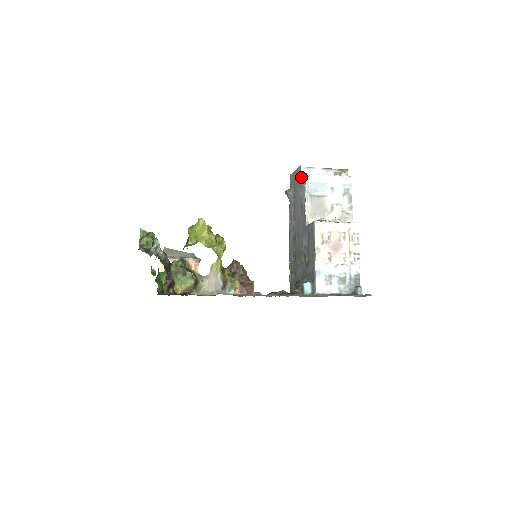
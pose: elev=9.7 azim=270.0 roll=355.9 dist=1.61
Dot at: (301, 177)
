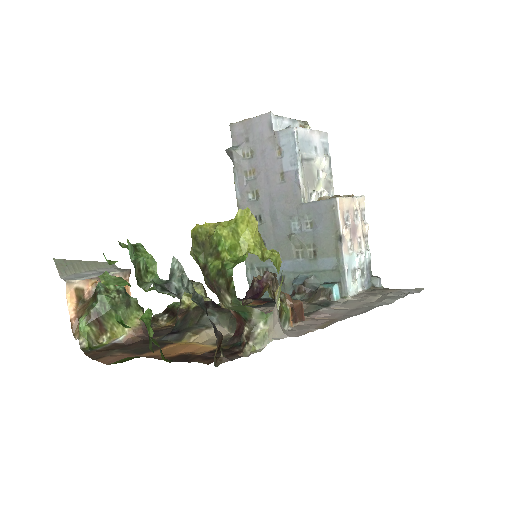
Dot at: occluded
